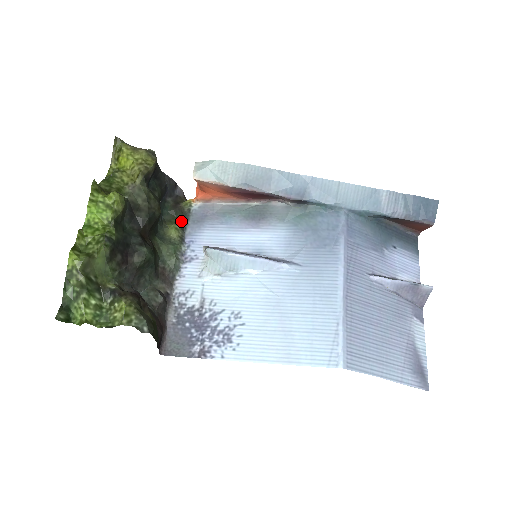
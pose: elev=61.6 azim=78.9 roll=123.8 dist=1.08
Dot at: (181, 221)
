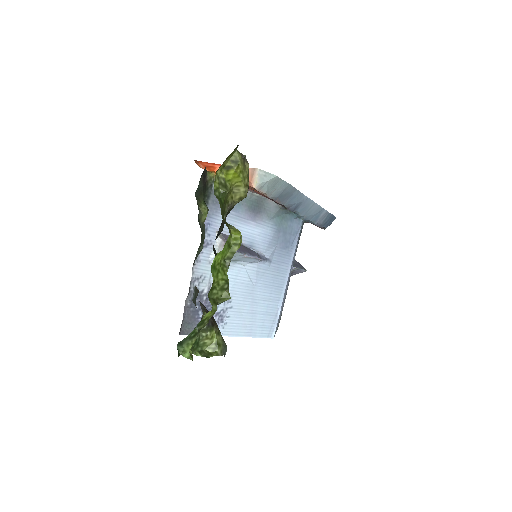
Dot at: (204, 199)
